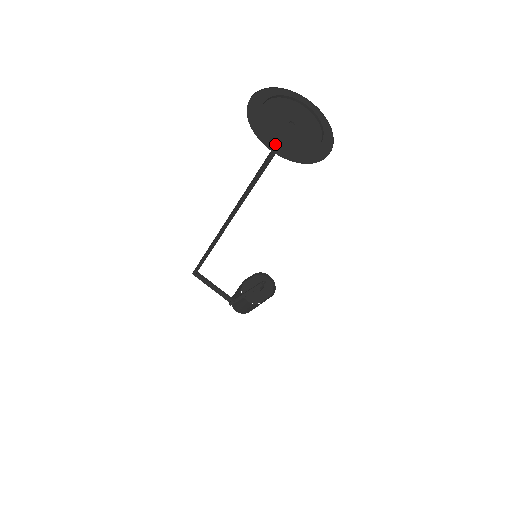
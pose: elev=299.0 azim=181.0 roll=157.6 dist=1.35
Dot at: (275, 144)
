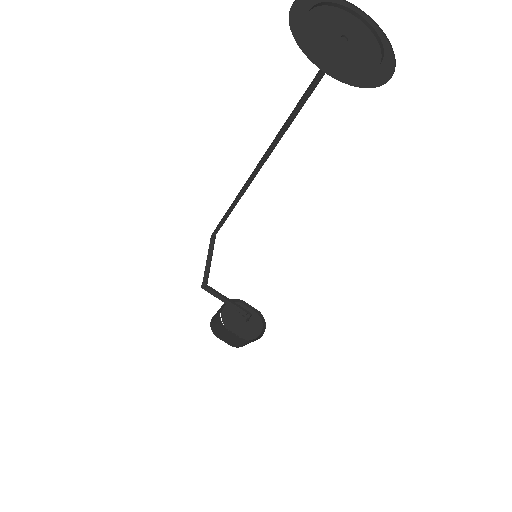
Dot at: (301, 20)
